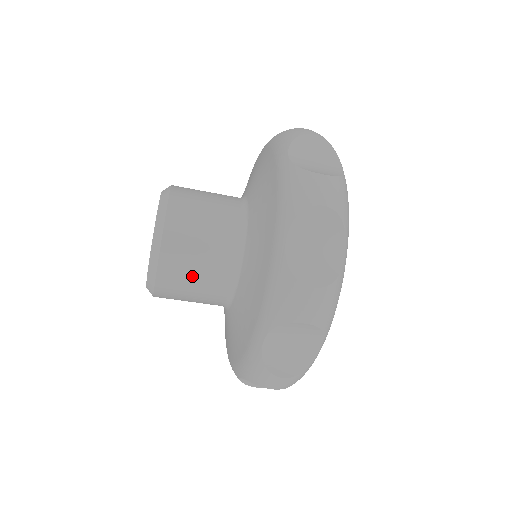
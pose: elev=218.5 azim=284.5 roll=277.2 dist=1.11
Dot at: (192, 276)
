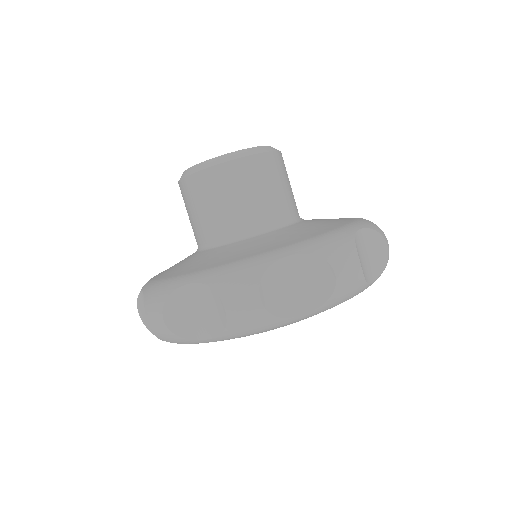
Dot at: (253, 190)
